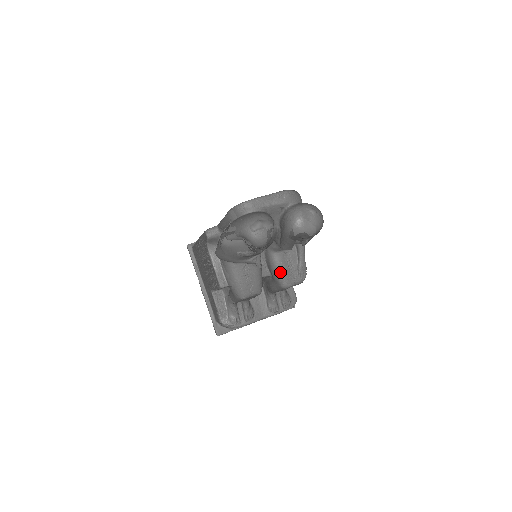
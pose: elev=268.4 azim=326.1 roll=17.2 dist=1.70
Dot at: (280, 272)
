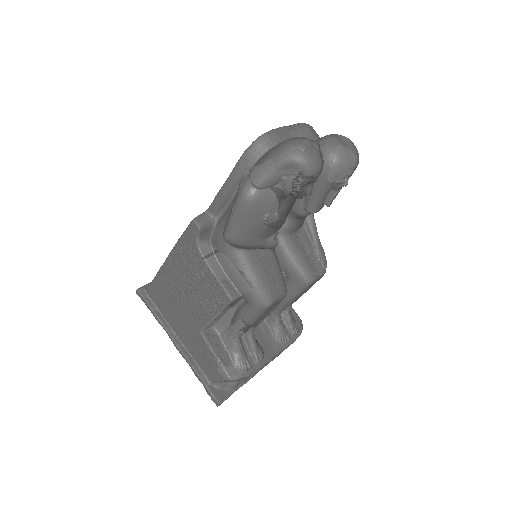
Dot at: (299, 262)
